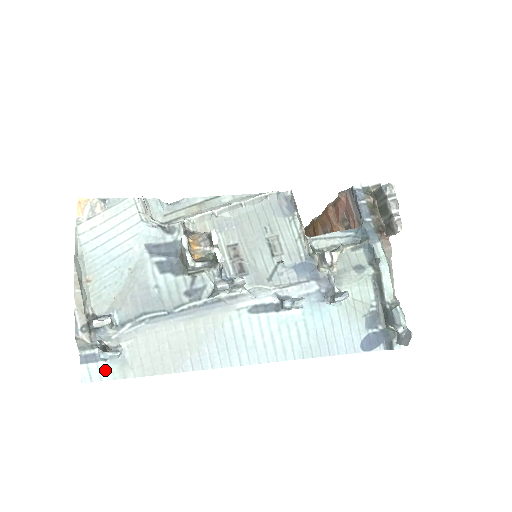
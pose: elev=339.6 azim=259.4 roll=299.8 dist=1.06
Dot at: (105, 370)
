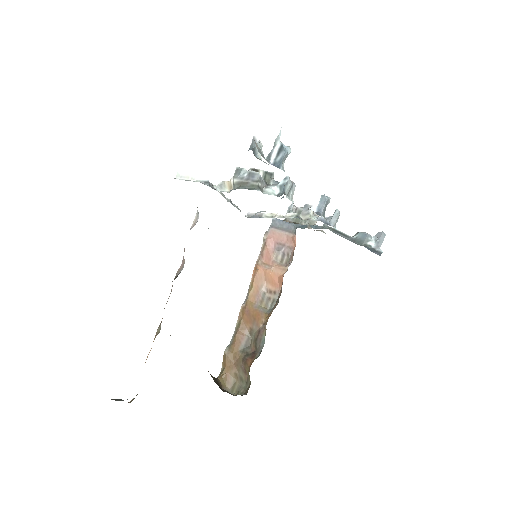
Dot at: occluded
